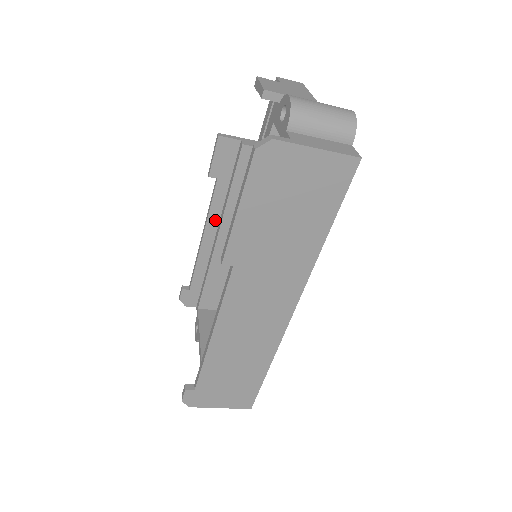
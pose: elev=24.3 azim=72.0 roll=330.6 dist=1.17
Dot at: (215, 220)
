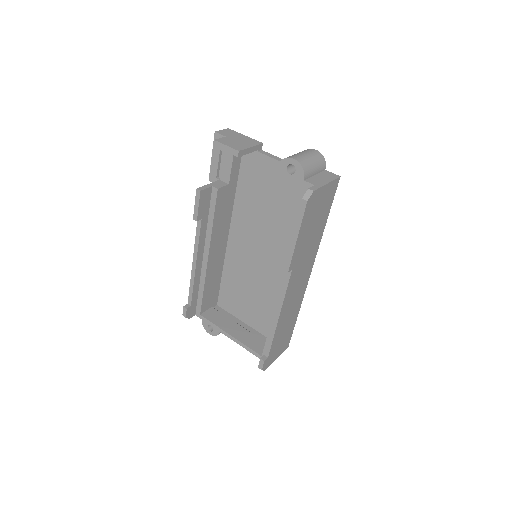
Dot at: (202, 248)
